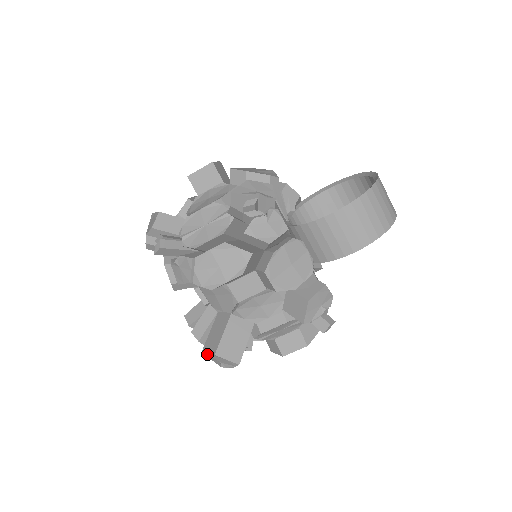
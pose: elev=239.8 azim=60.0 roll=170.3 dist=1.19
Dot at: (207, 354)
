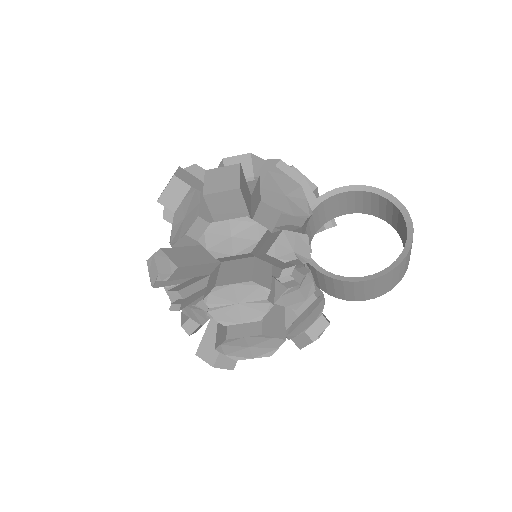
Dot at: (202, 359)
